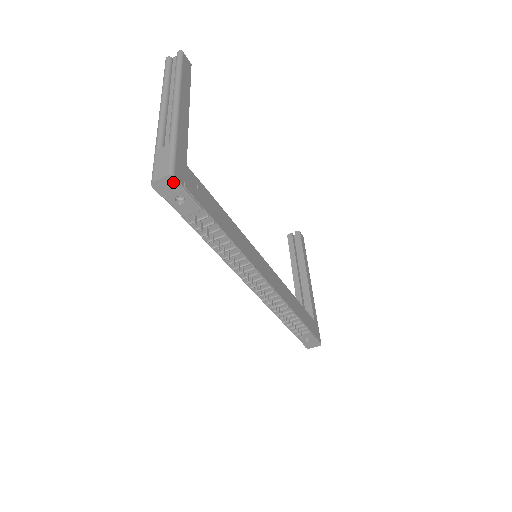
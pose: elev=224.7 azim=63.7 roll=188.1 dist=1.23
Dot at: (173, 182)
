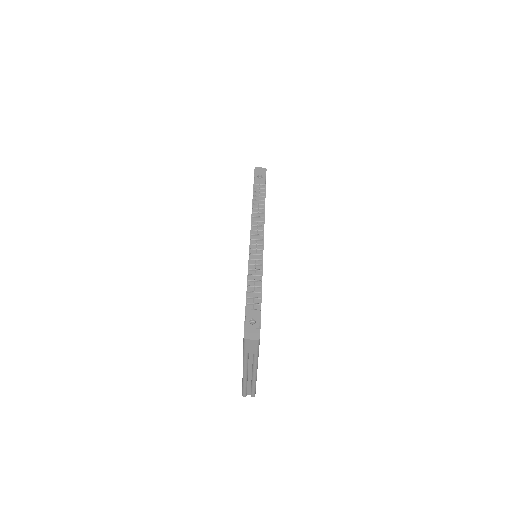
Dot at: (264, 171)
